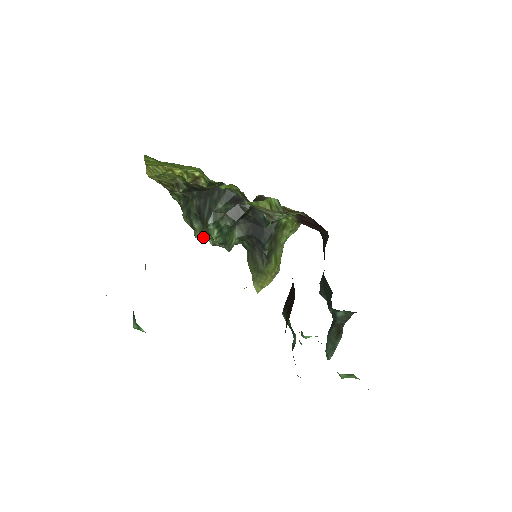
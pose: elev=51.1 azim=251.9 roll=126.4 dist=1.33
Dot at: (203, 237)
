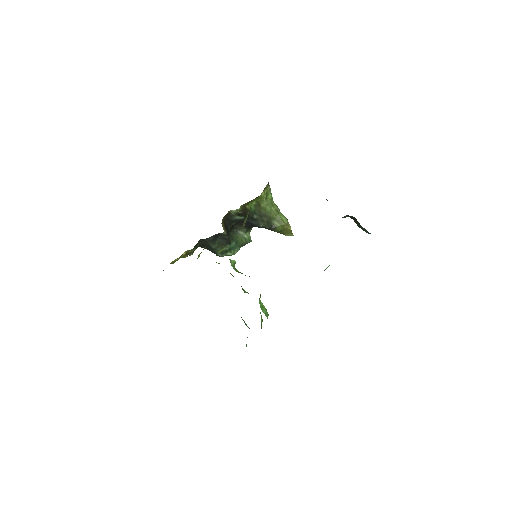
Dot at: occluded
